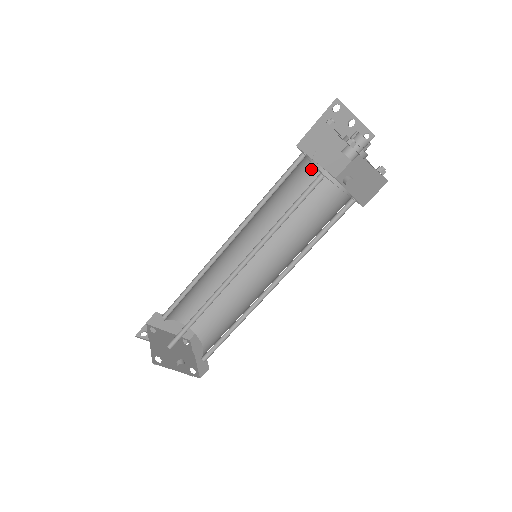
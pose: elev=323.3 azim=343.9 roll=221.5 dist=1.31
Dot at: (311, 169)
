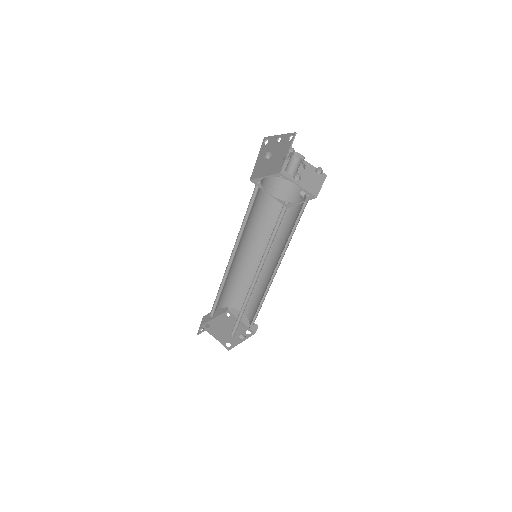
Dot at: (264, 183)
